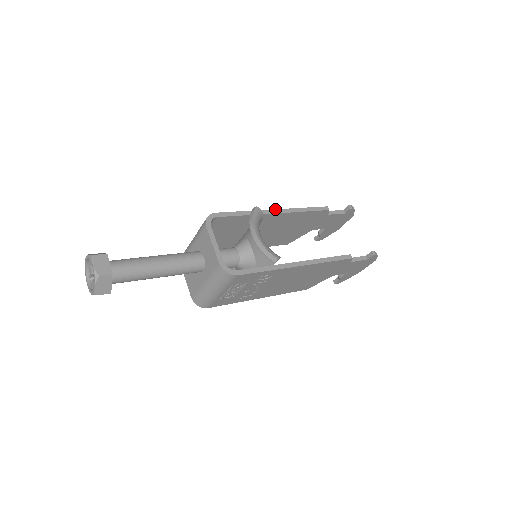
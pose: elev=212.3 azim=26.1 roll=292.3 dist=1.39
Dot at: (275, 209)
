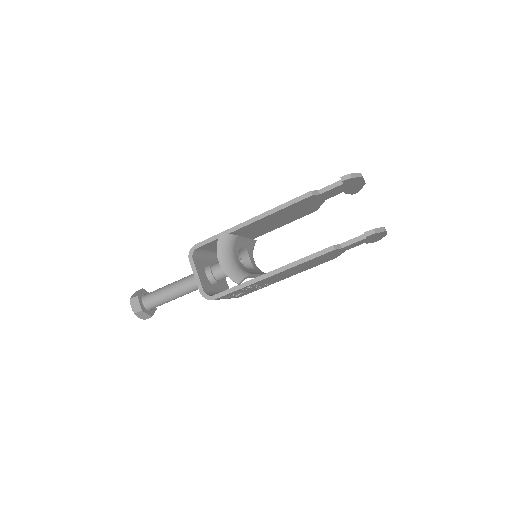
Dot at: (250, 219)
